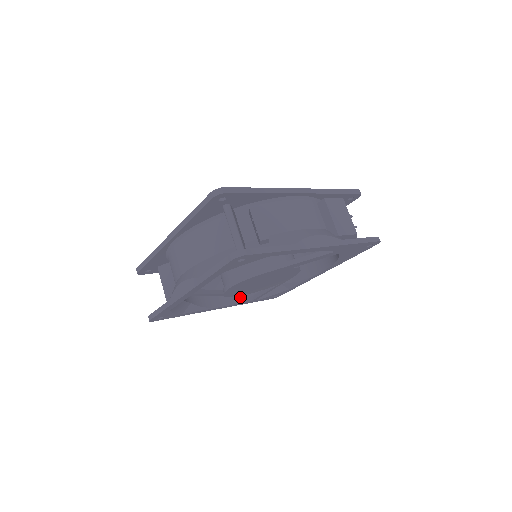
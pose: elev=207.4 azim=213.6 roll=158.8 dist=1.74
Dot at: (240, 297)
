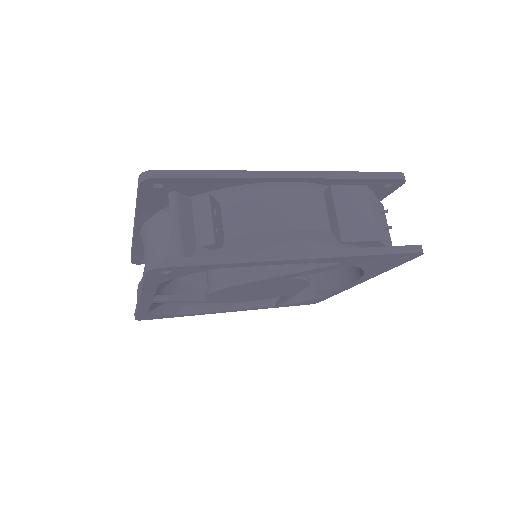
Dot at: (259, 300)
